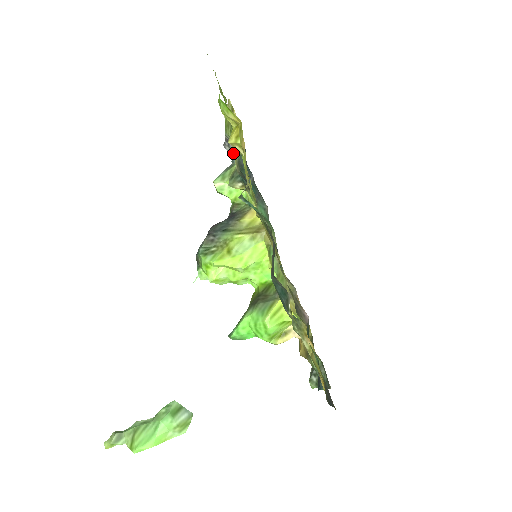
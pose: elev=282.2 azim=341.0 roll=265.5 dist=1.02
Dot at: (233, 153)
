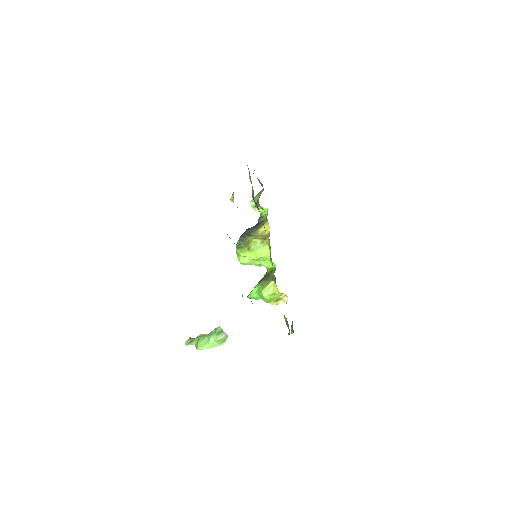
Dot at: (261, 184)
